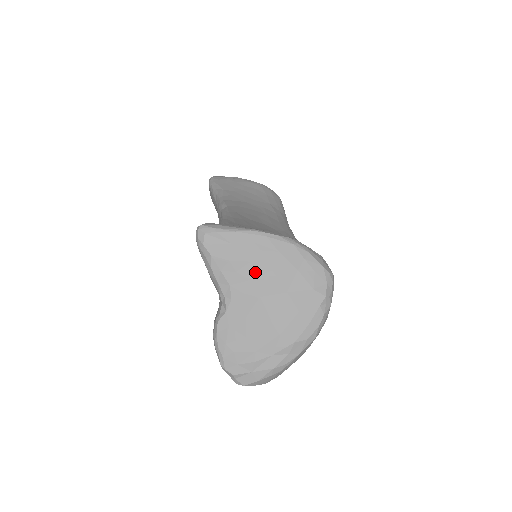
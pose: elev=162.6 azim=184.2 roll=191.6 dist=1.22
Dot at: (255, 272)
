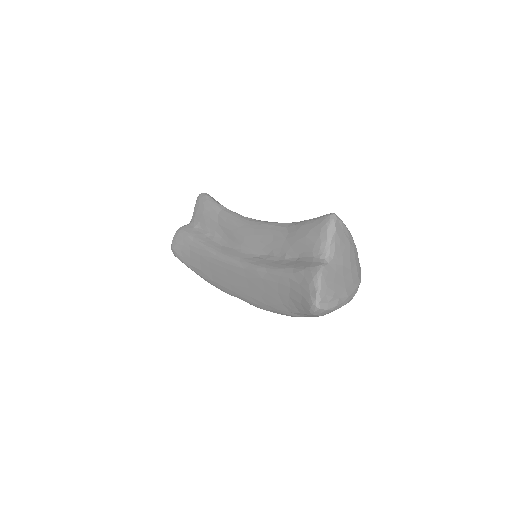
Dot at: (345, 252)
